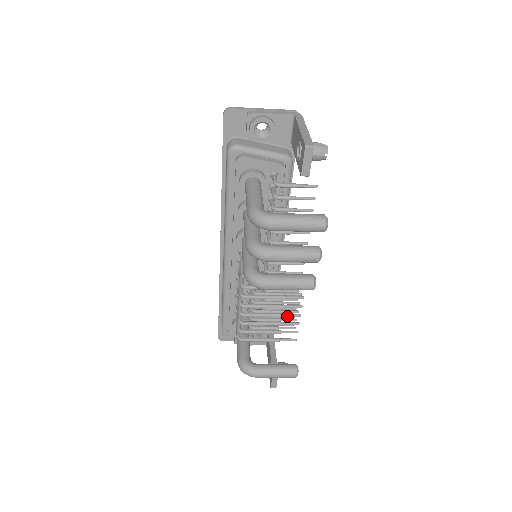
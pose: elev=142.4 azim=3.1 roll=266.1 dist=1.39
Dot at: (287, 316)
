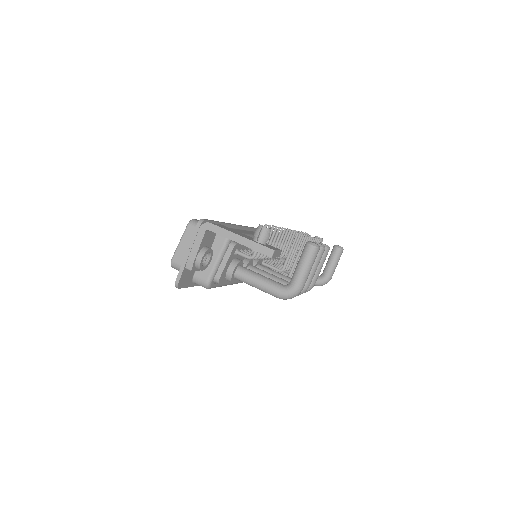
Dot at: occluded
